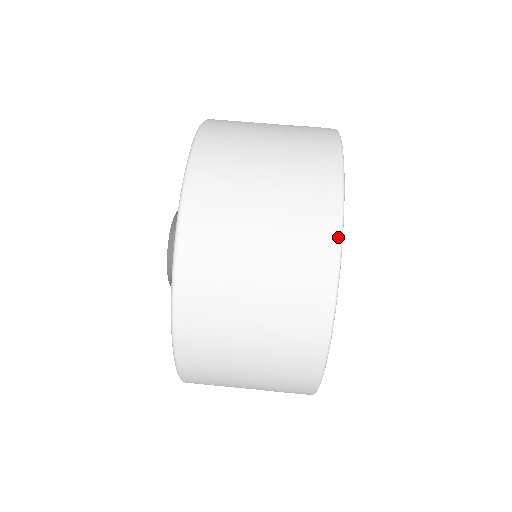
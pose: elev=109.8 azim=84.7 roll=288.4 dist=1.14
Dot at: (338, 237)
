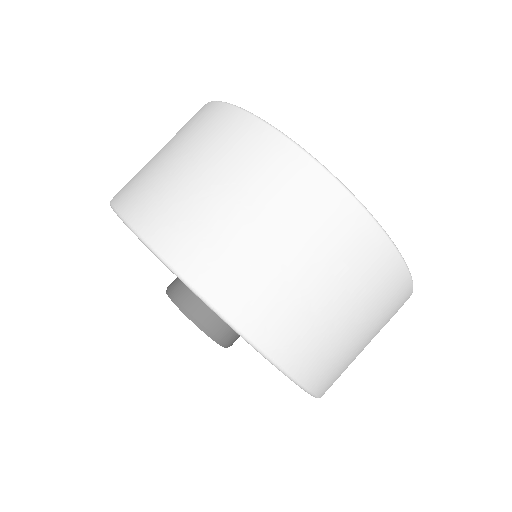
Dot at: (262, 124)
